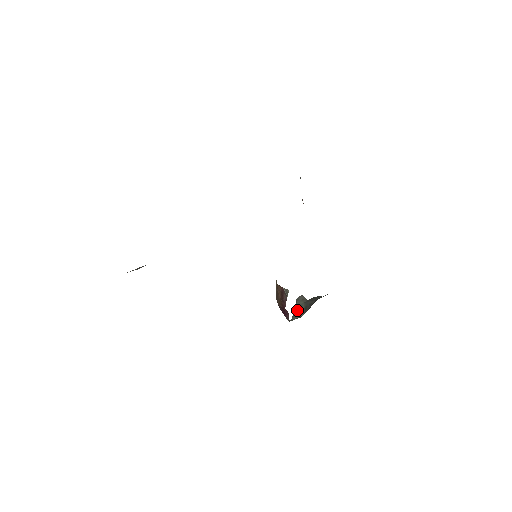
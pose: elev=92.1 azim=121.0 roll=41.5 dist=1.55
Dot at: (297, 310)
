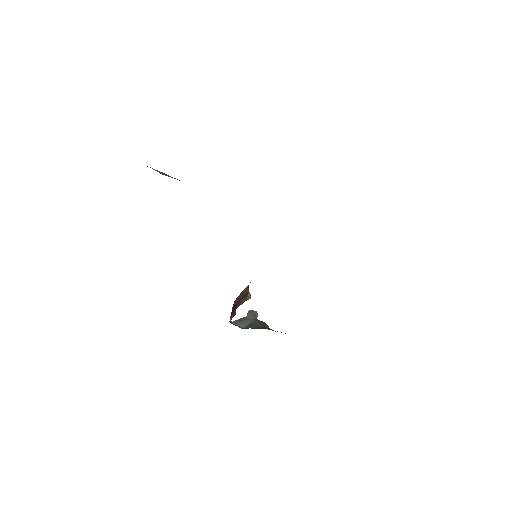
Dot at: (243, 319)
